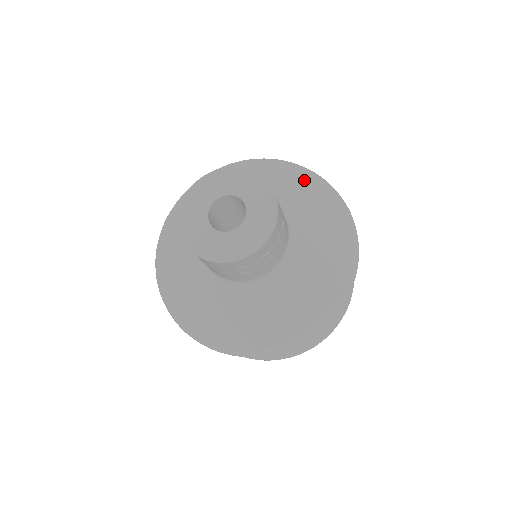
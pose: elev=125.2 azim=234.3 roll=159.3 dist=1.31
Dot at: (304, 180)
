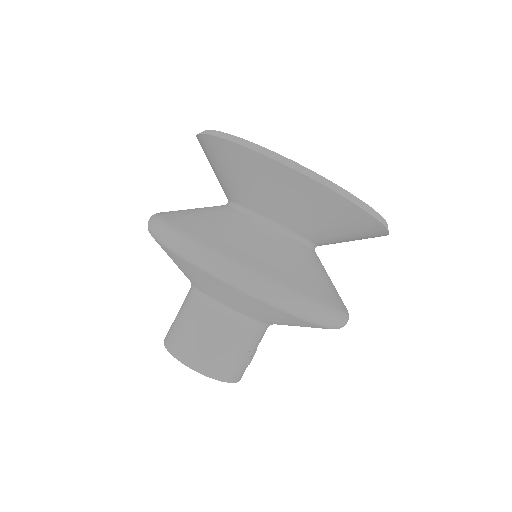
Dot at: (266, 310)
